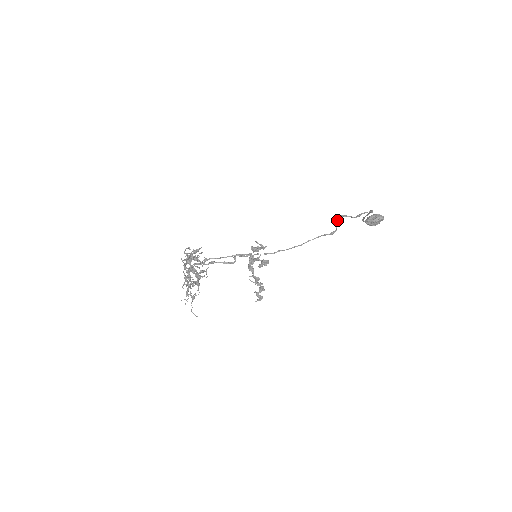
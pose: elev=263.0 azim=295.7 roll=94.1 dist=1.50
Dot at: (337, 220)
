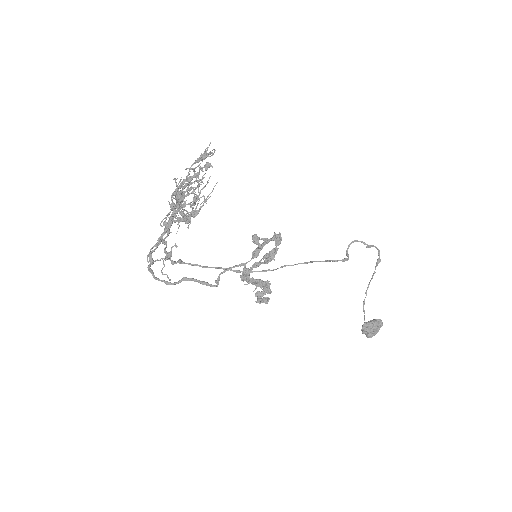
Dot at: (347, 250)
